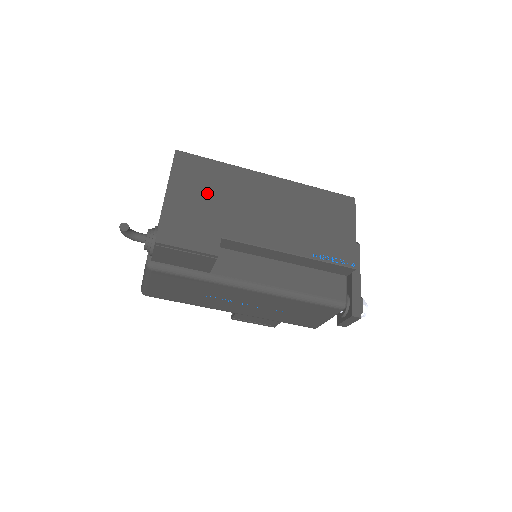
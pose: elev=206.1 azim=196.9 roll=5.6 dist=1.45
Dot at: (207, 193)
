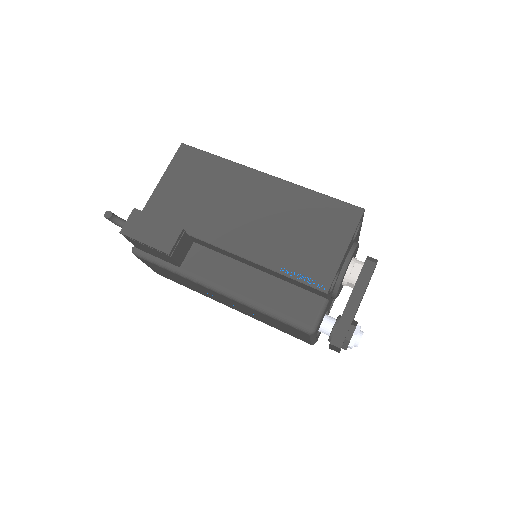
Dot at: (194, 189)
